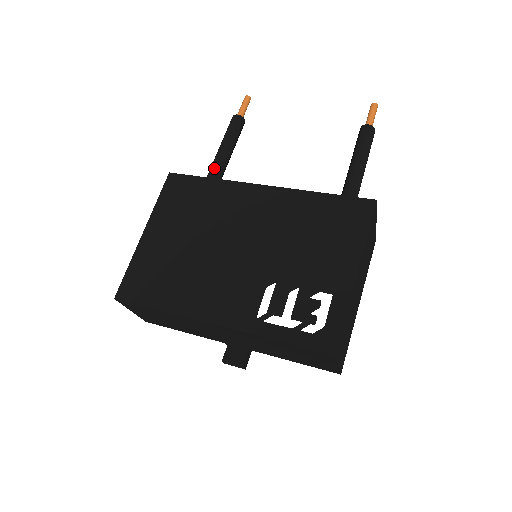
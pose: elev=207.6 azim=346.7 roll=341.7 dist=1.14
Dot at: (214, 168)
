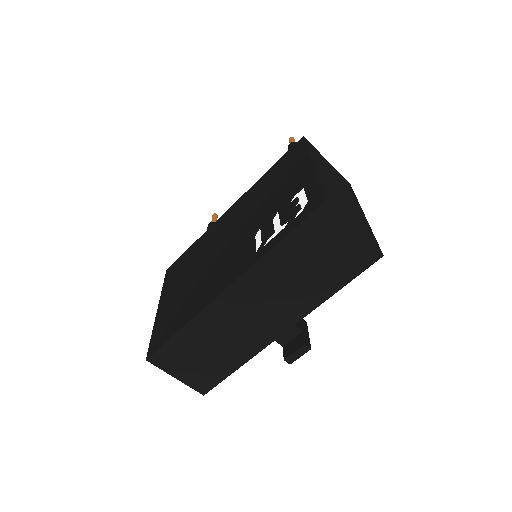
Dot at: occluded
